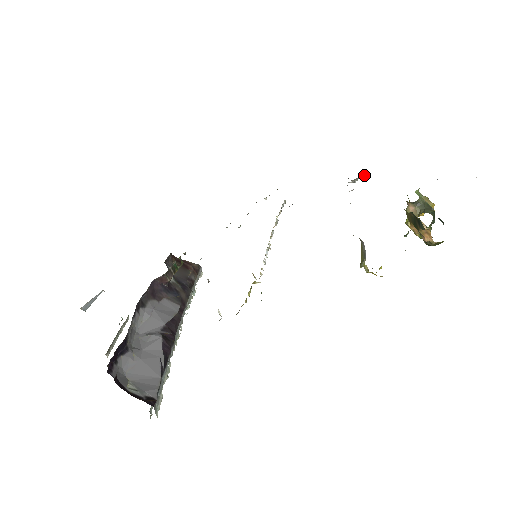
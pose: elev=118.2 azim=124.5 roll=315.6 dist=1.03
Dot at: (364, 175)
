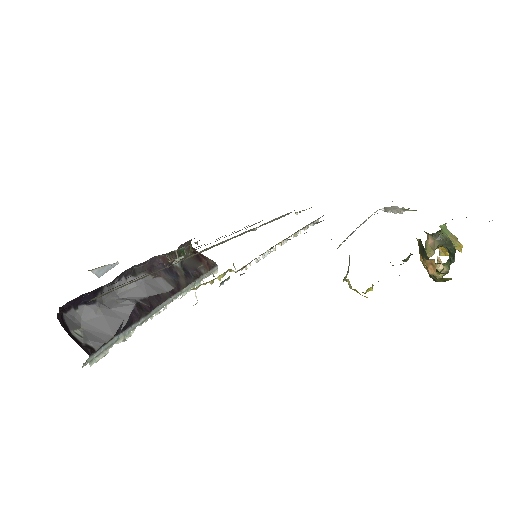
Dot at: occluded
